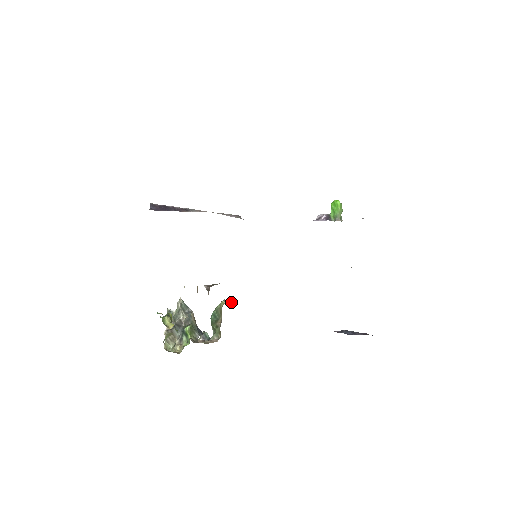
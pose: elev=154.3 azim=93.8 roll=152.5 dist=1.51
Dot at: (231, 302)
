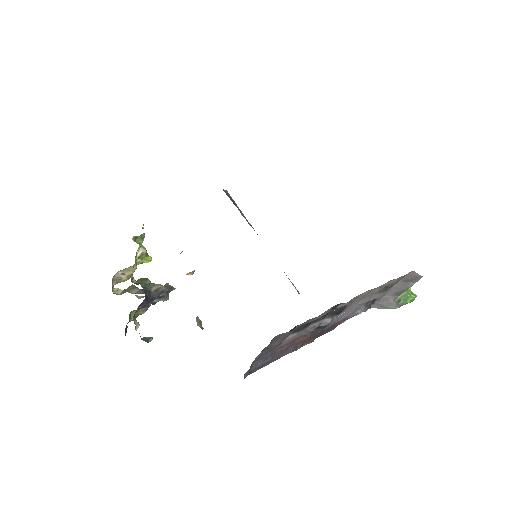
Dot at: occluded
